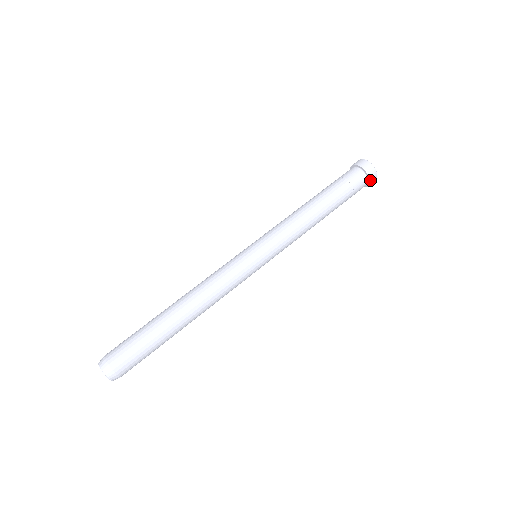
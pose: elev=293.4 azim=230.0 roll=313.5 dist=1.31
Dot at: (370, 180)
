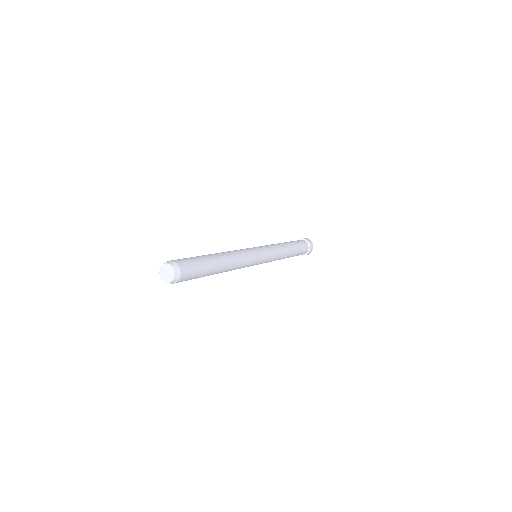
Dot at: (306, 240)
